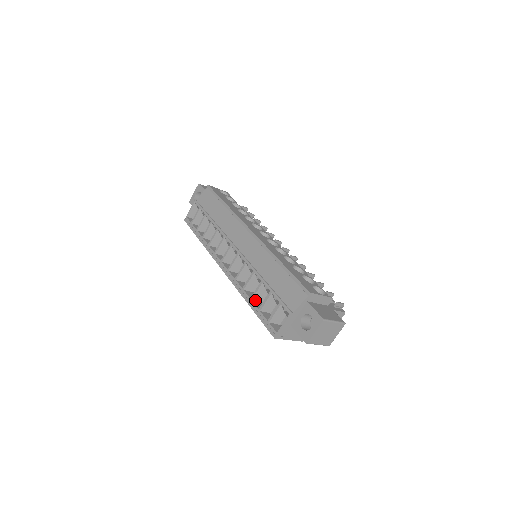
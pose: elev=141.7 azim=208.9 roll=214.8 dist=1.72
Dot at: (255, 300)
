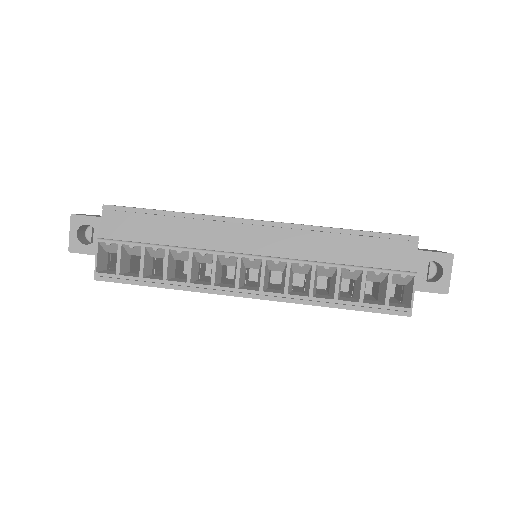
Dot at: (338, 297)
